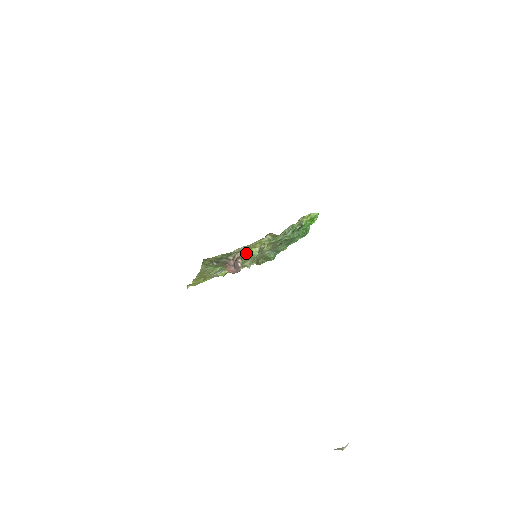
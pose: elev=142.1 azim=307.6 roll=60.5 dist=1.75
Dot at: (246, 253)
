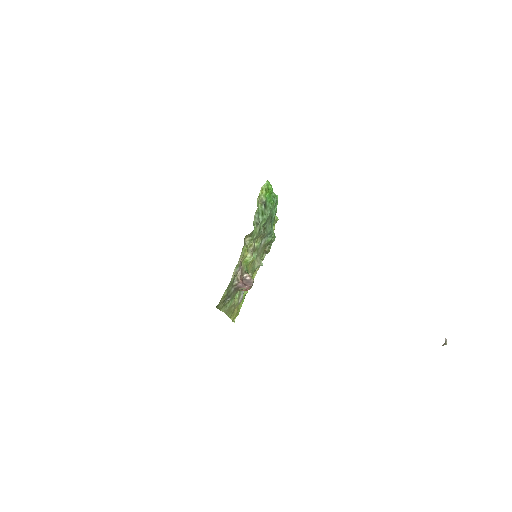
Dot at: (244, 266)
